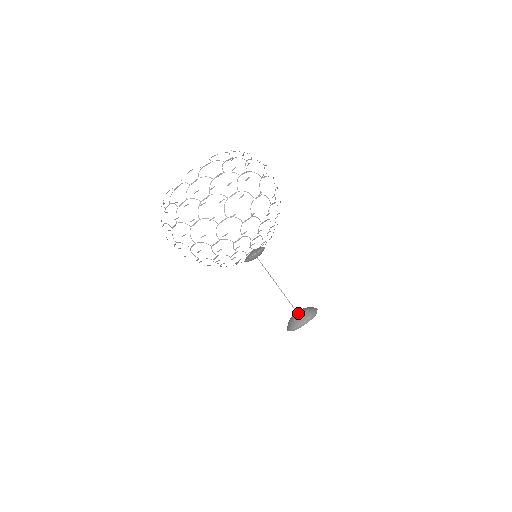
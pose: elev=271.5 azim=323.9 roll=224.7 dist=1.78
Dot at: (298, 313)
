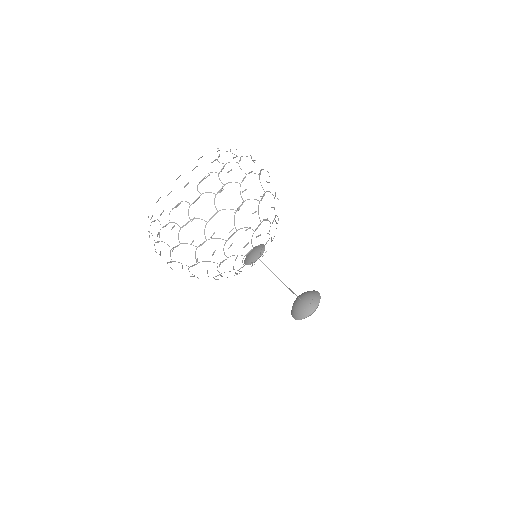
Dot at: (305, 300)
